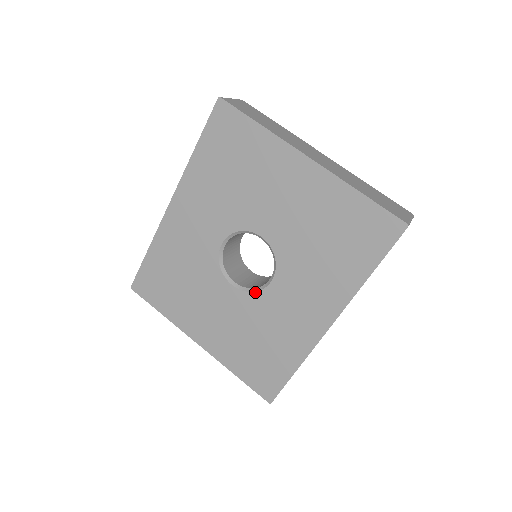
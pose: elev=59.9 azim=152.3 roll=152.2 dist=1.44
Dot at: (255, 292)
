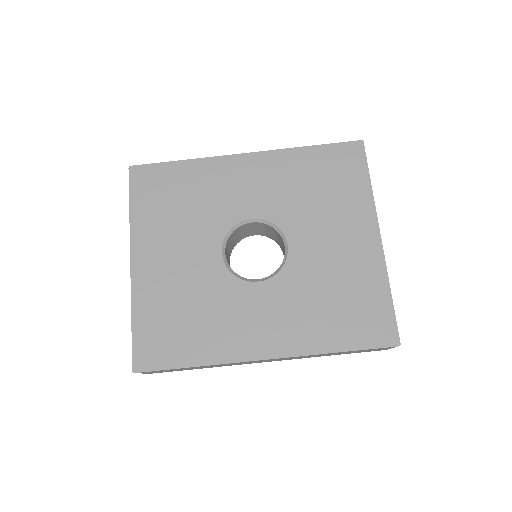
Dot at: (235, 276)
